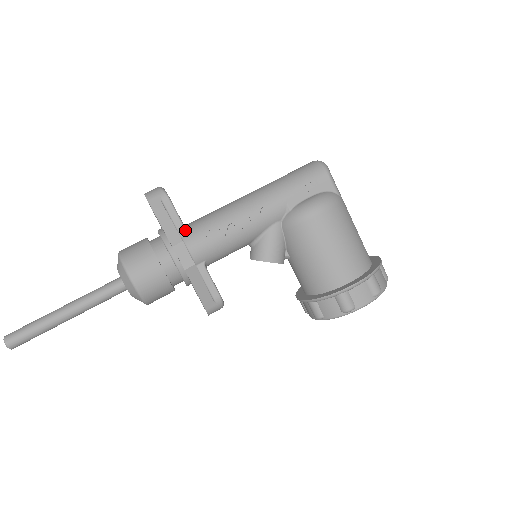
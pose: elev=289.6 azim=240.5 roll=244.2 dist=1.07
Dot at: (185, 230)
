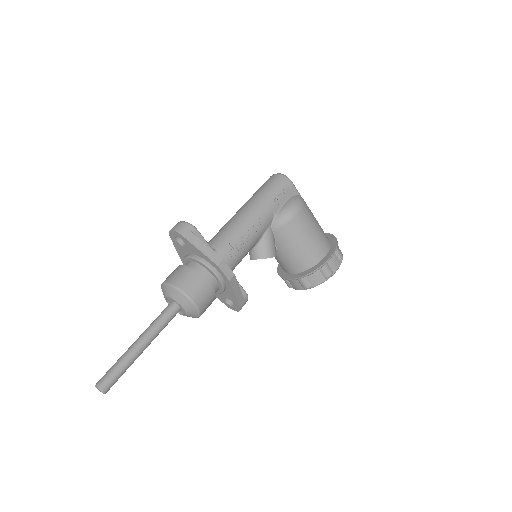
Dot at: occluded
